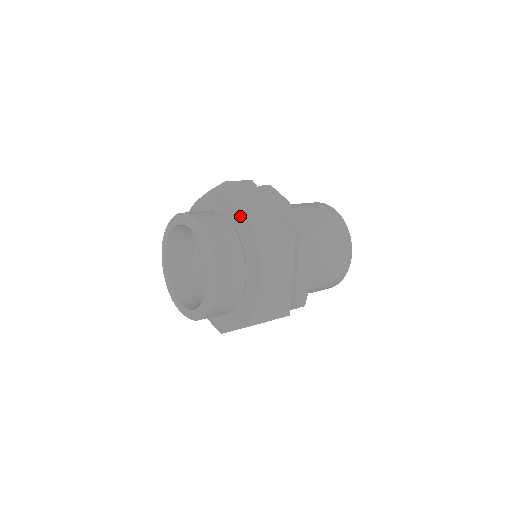
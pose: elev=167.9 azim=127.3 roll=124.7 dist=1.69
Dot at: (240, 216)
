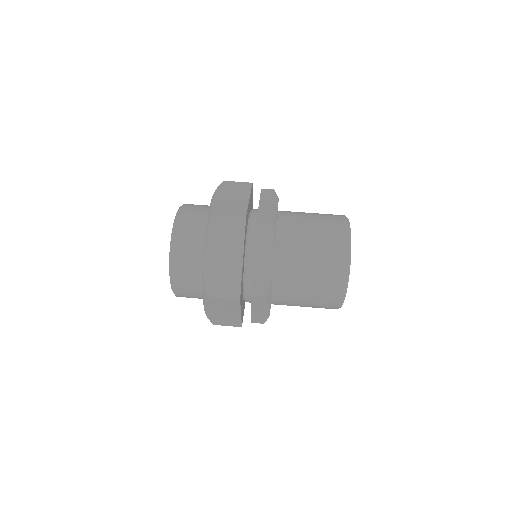
Dot at: occluded
